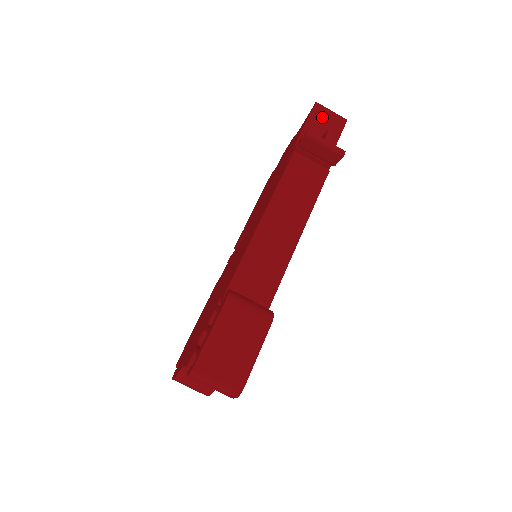
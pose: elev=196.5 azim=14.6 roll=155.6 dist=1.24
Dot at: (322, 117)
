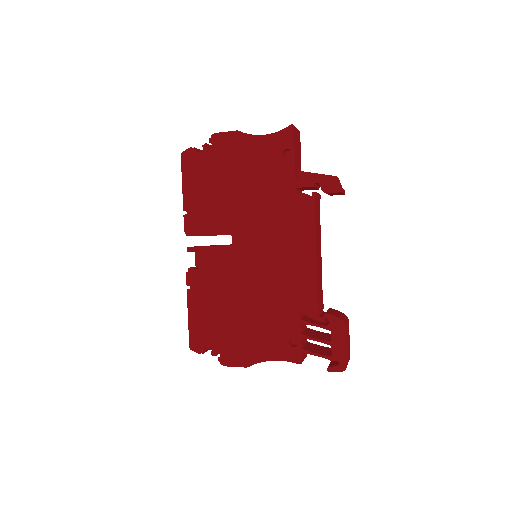
Dot at: (296, 138)
